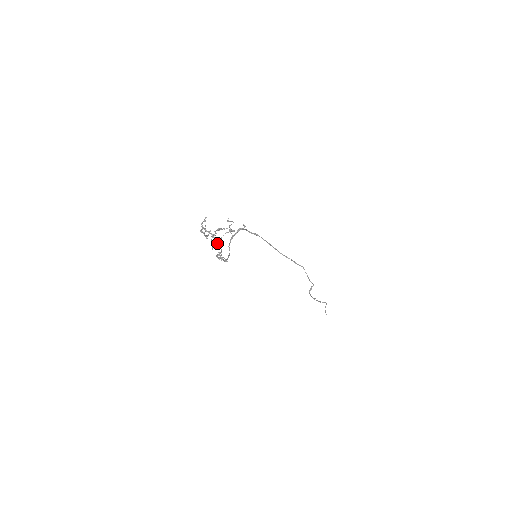
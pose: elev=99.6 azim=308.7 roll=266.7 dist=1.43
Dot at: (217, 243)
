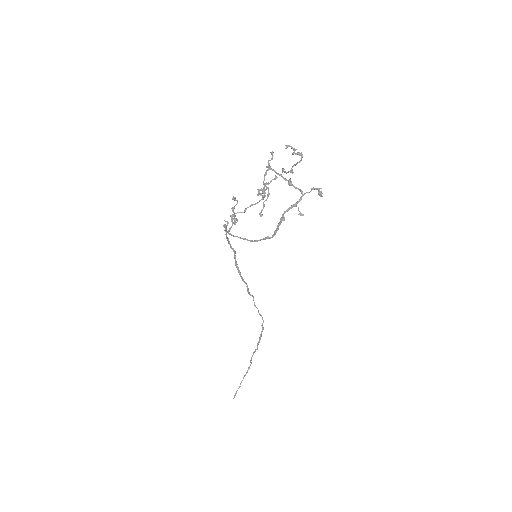
Dot at: occluded
